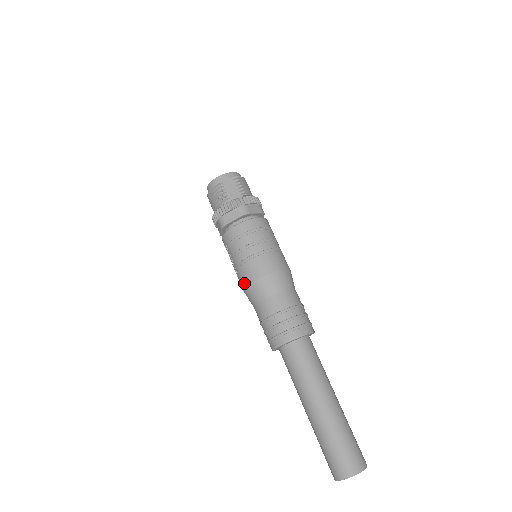
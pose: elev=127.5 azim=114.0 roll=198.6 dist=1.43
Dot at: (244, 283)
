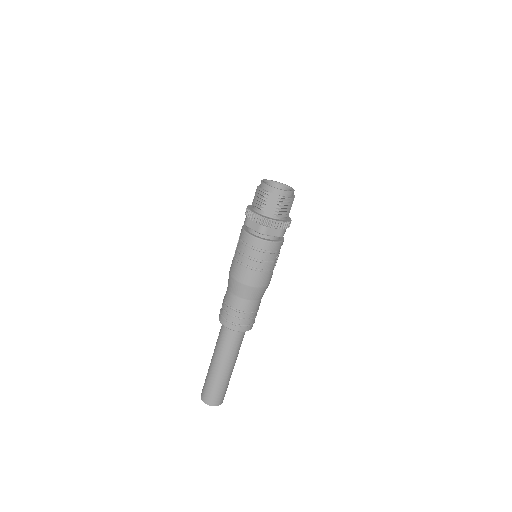
Dot at: (230, 270)
